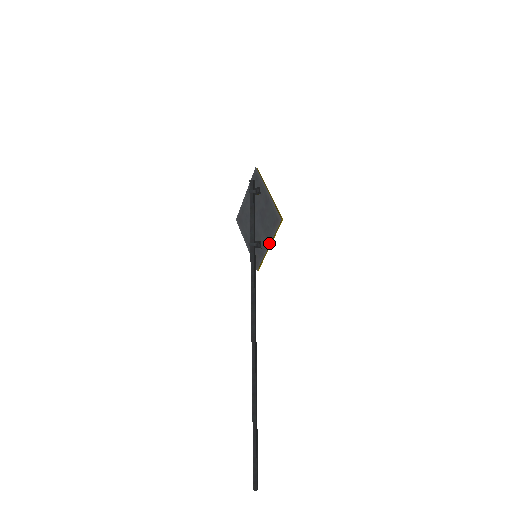
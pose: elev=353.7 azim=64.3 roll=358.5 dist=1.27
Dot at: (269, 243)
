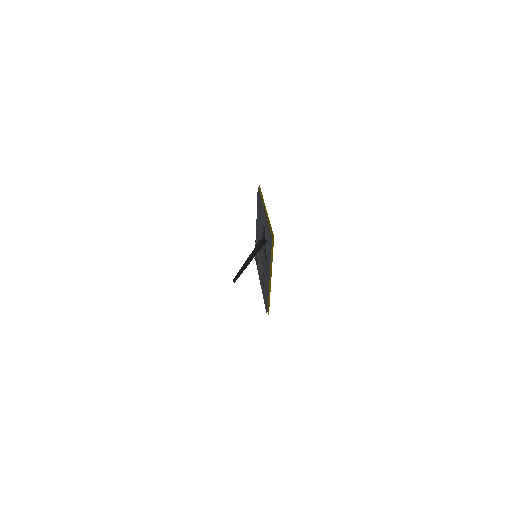
Dot at: (261, 287)
